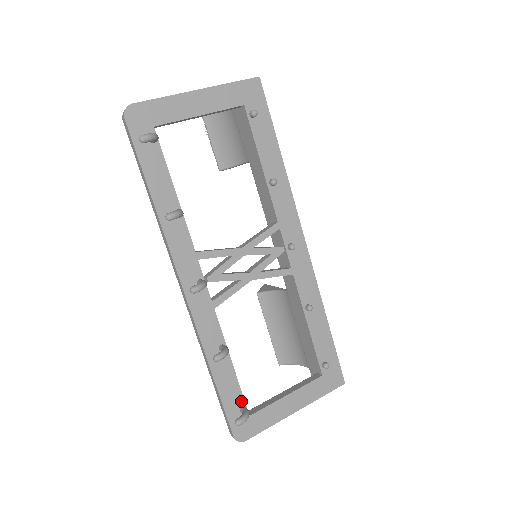
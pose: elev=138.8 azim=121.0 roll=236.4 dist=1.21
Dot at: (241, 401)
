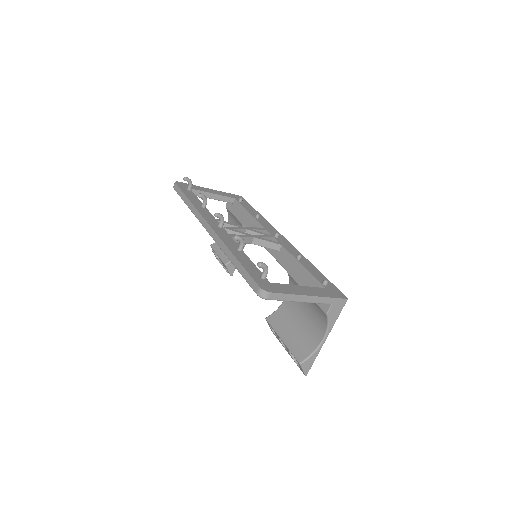
Dot at: (260, 274)
